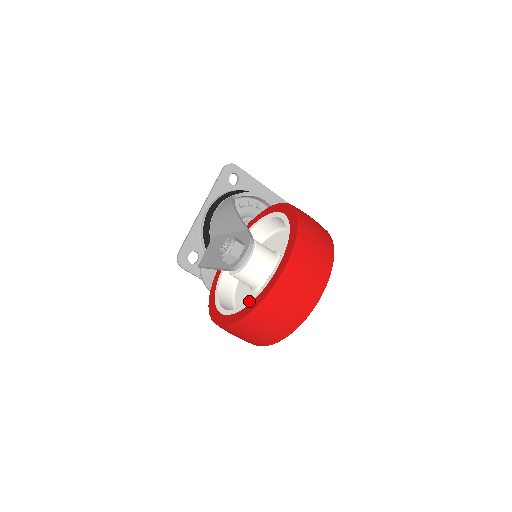
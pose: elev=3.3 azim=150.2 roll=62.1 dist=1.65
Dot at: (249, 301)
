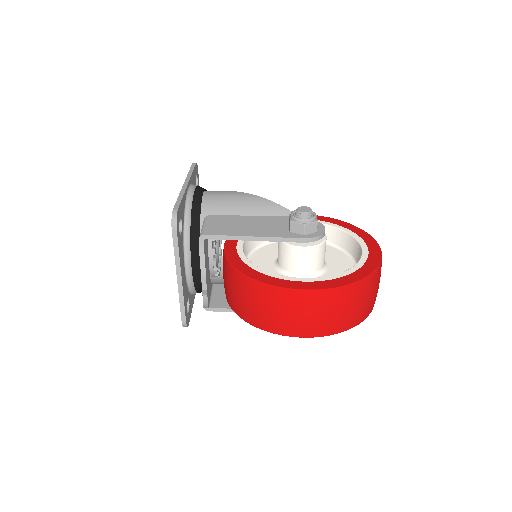
Dot at: (349, 270)
